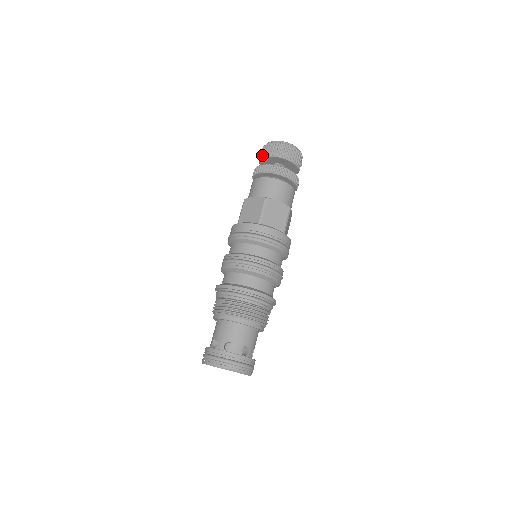
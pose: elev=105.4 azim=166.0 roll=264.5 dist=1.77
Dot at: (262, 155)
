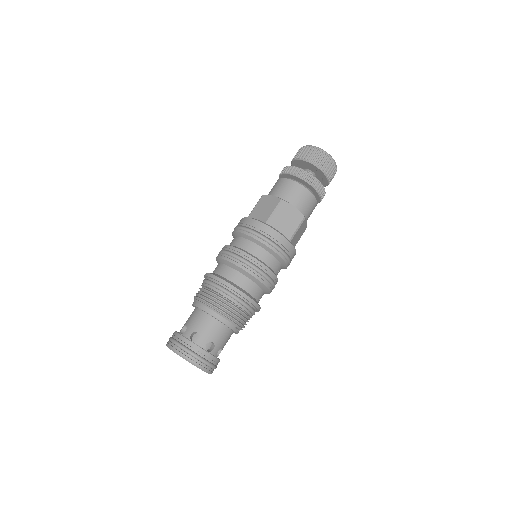
Dot at: (295, 157)
